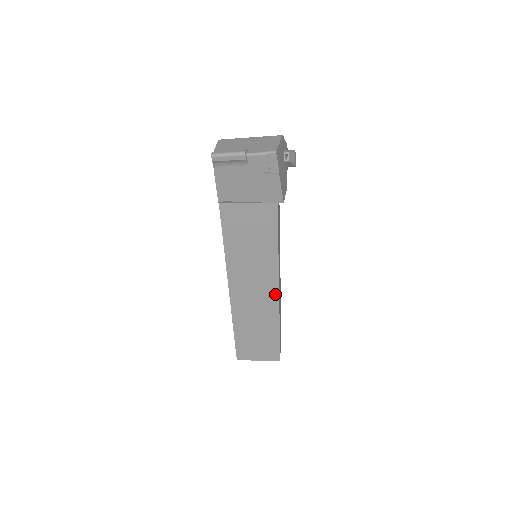
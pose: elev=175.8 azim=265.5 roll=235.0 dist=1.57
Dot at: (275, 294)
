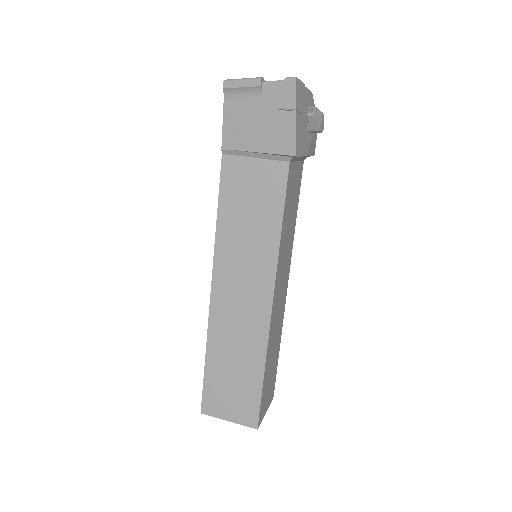
Dot at: (267, 305)
